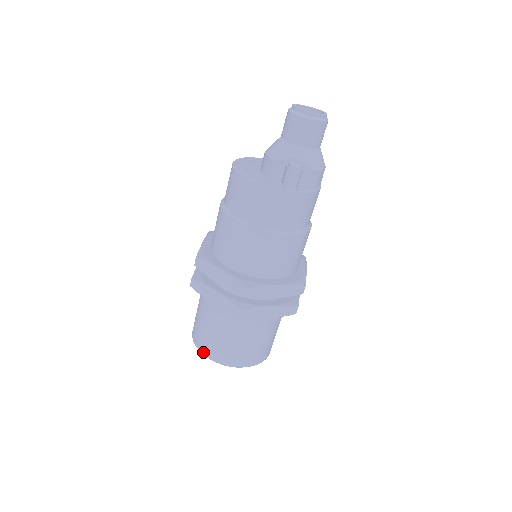
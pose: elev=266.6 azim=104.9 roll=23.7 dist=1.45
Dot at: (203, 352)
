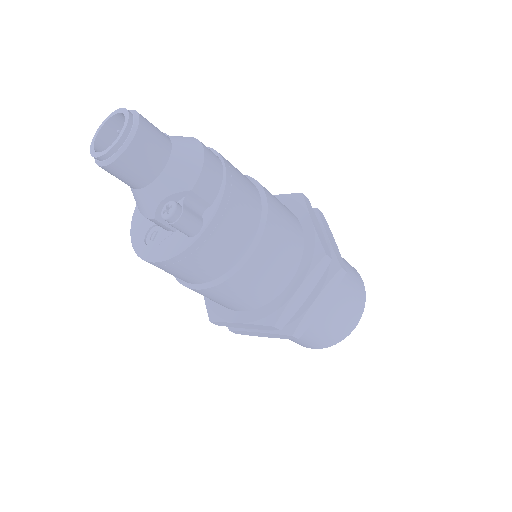
Dot at: occluded
